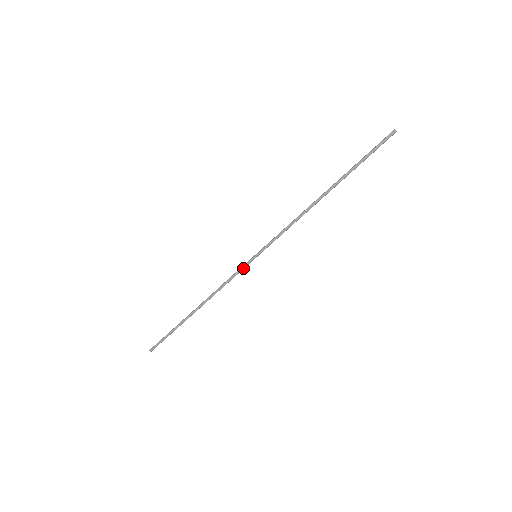
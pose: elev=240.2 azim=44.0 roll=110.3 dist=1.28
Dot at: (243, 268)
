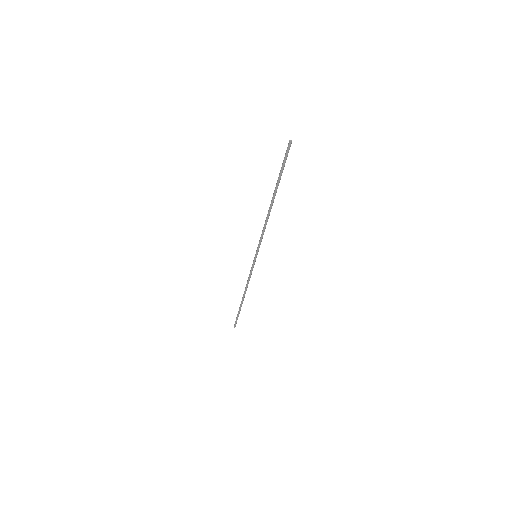
Dot at: (253, 266)
